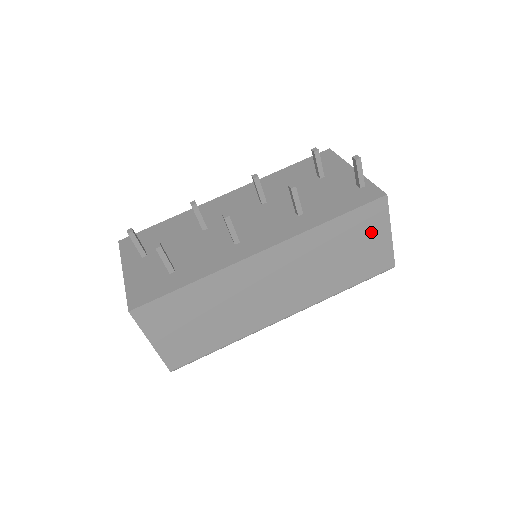
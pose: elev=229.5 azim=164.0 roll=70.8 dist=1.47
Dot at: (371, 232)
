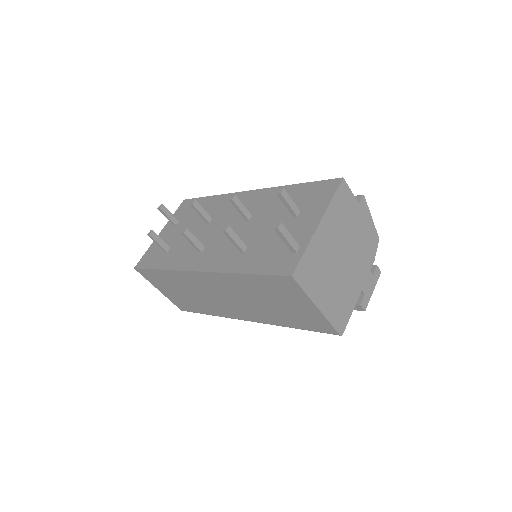
Dot at: (293, 298)
